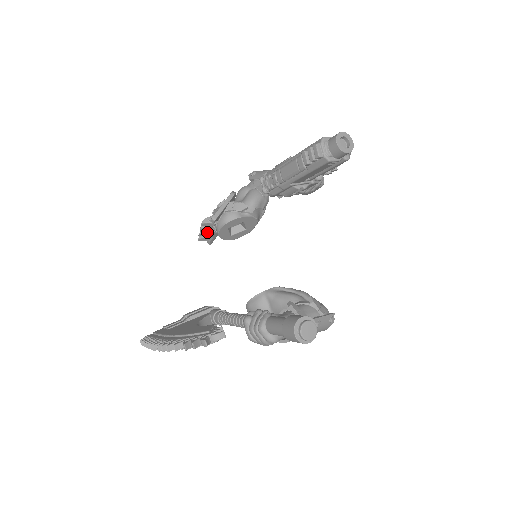
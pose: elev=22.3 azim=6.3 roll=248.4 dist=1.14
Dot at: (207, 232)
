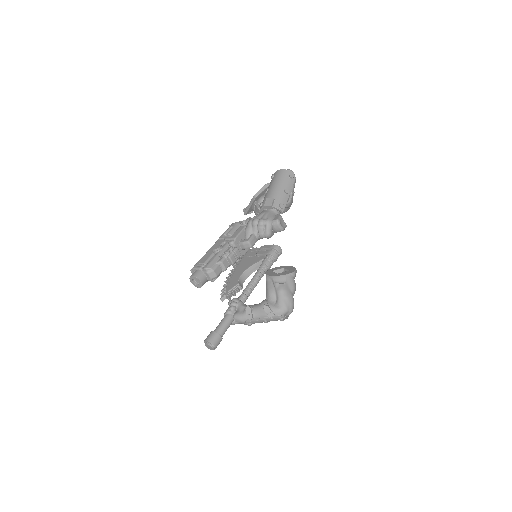
Dot at: occluded
